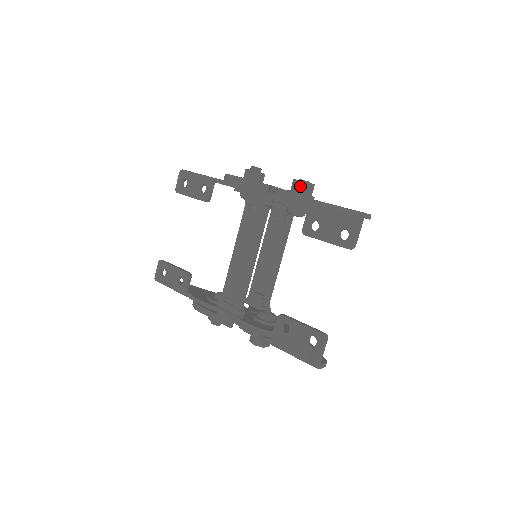
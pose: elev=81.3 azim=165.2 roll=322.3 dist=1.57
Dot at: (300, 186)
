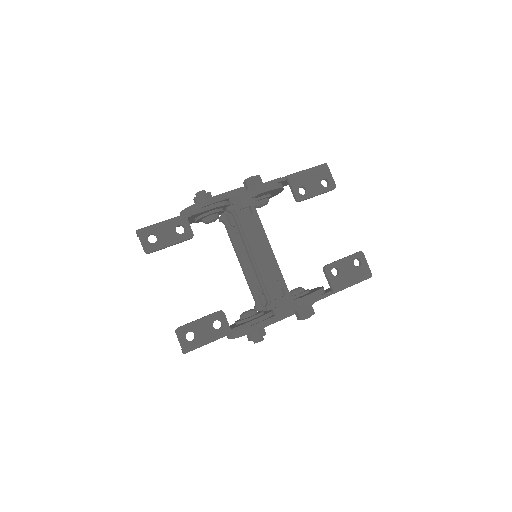
Dot at: (257, 180)
